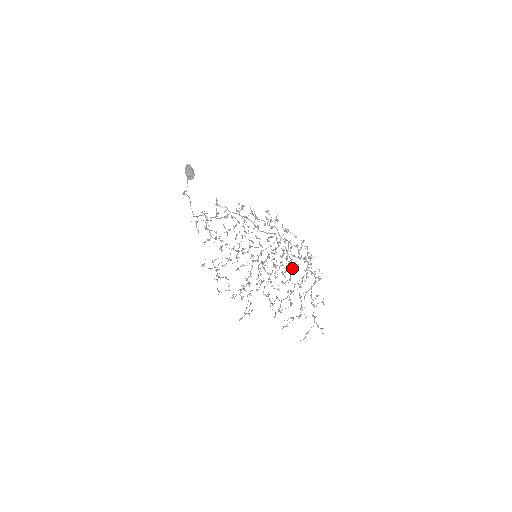
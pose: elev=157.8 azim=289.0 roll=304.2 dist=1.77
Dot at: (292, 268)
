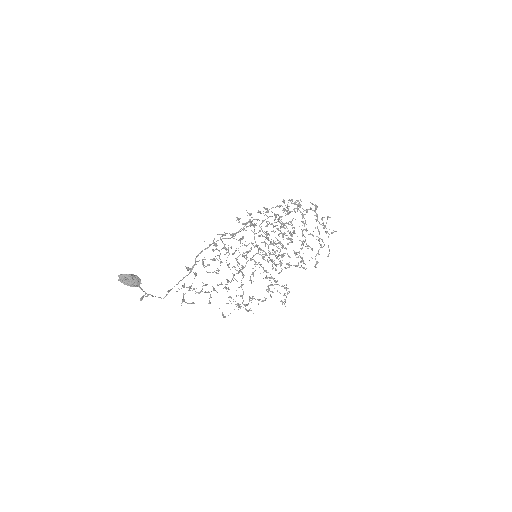
Dot at: (292, 227)
